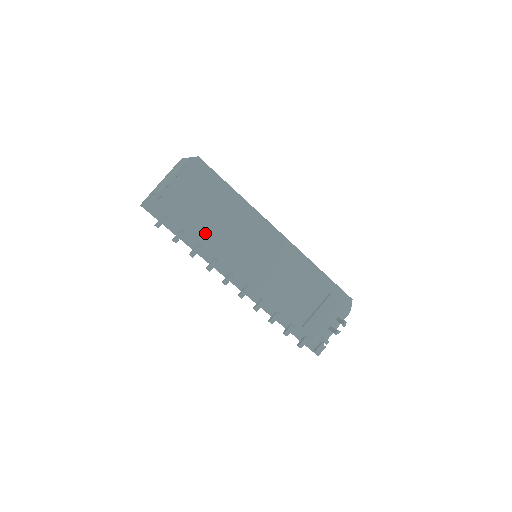
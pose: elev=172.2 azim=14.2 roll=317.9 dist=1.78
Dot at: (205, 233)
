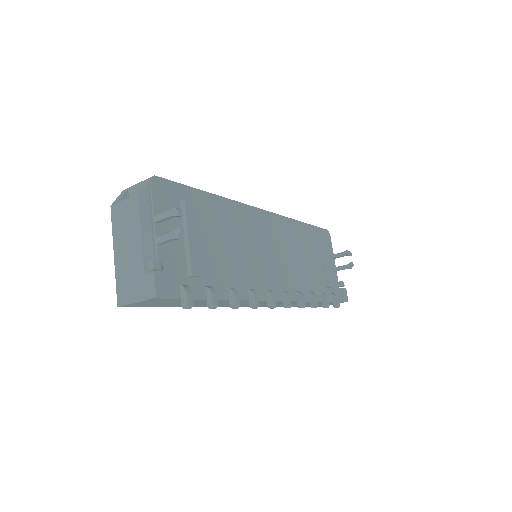
Dot at: (224, 269)
